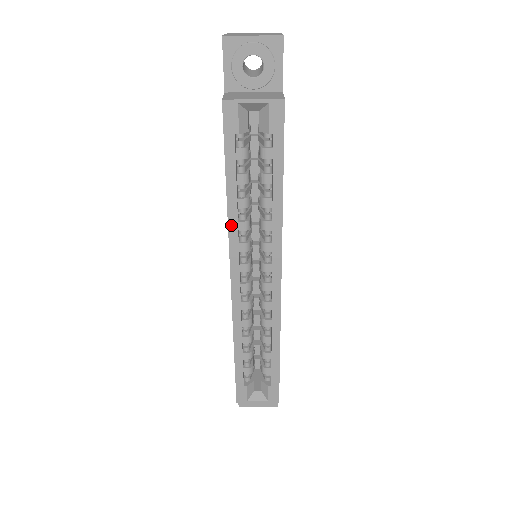
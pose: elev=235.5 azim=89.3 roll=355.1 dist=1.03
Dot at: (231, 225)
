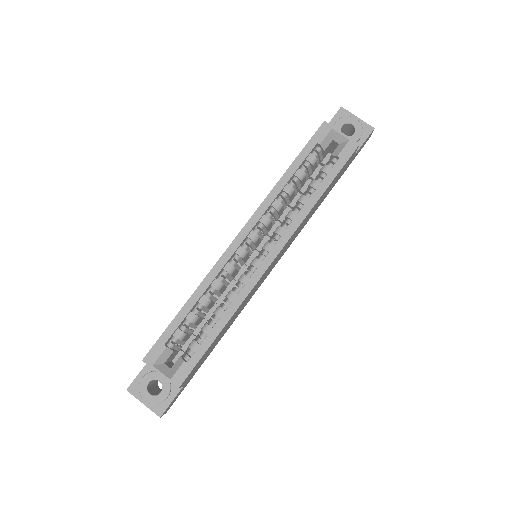
Dot at: (271, 195)
